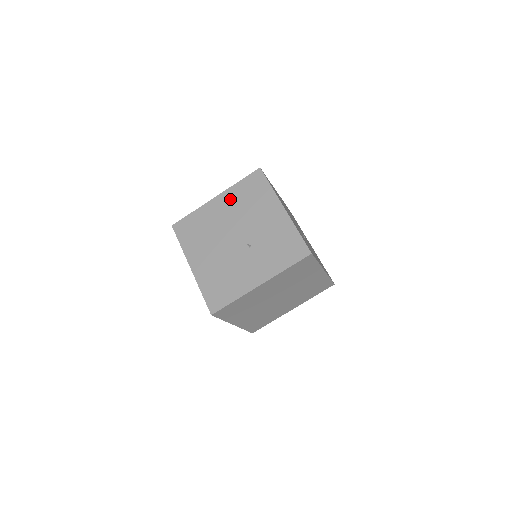
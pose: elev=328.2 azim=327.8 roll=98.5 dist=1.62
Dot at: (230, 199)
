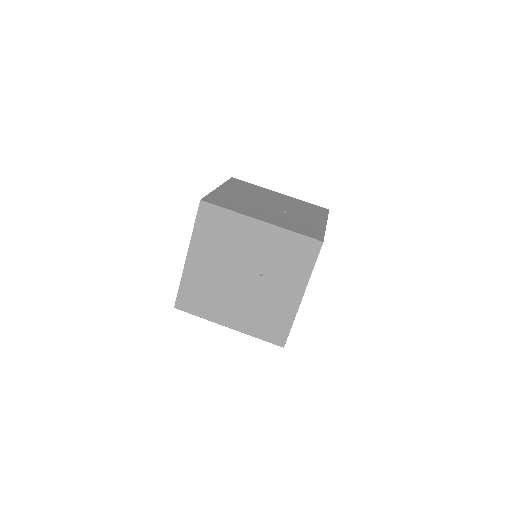
Dot at: (202, 249)
